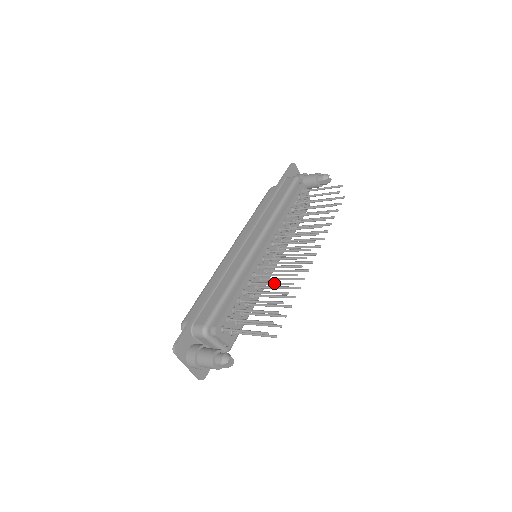
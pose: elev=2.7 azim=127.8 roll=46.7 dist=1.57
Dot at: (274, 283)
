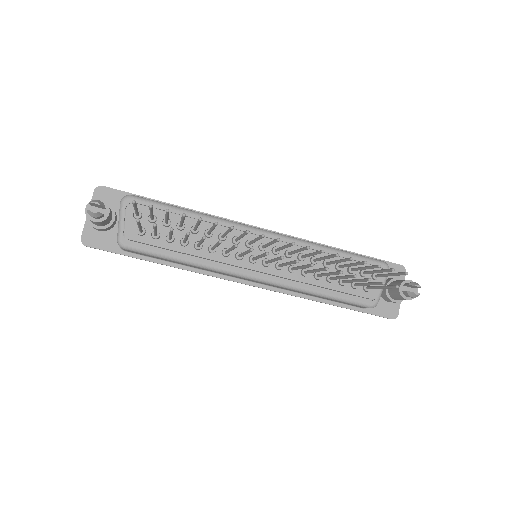
Dot at: occluded
